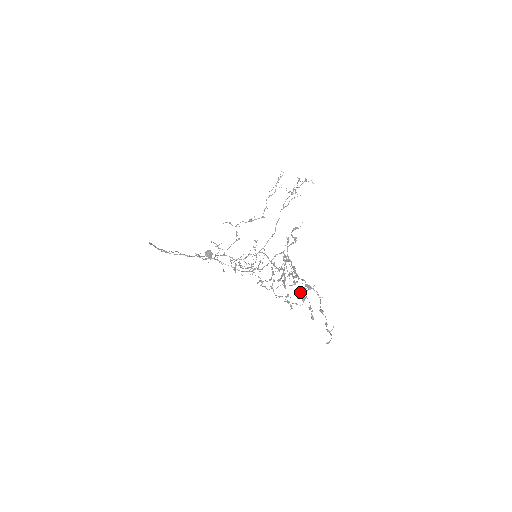
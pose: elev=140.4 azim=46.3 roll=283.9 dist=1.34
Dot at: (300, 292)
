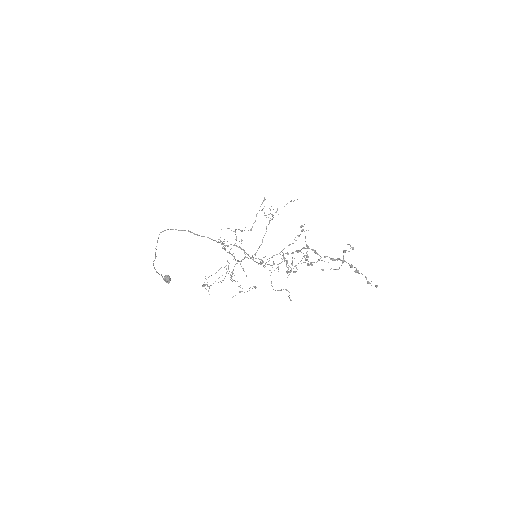
Dot at: (345, 252)
